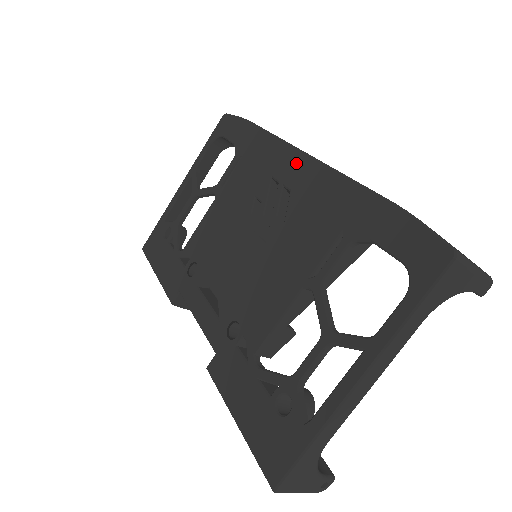
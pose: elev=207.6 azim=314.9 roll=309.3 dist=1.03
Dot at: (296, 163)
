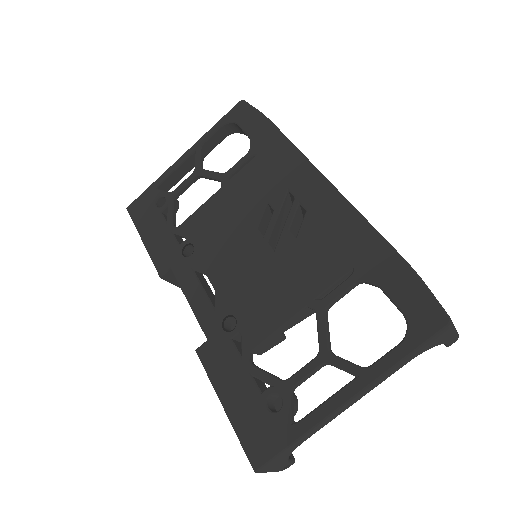
Dot at: (316, 186)
